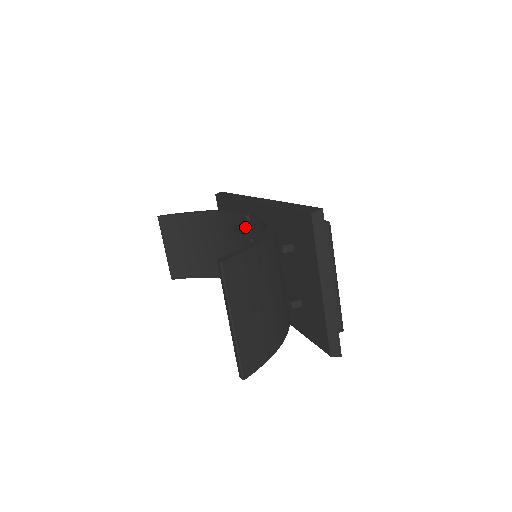
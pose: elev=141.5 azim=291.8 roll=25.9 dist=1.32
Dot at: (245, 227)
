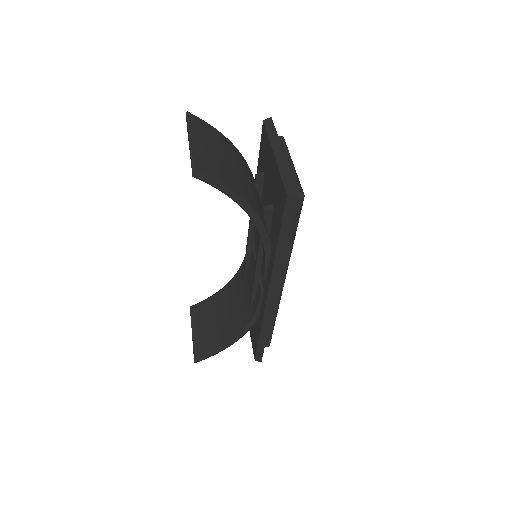
Dot at: occluded
